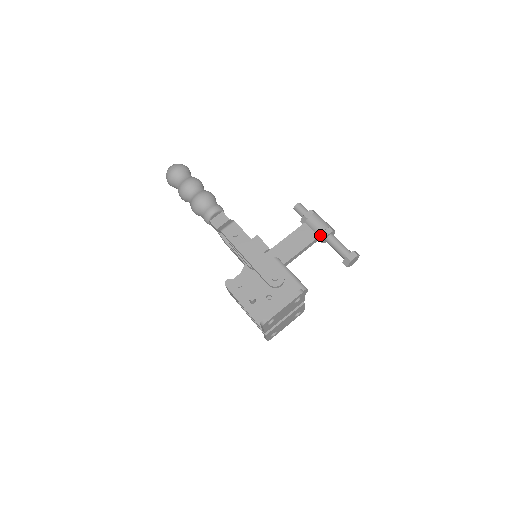
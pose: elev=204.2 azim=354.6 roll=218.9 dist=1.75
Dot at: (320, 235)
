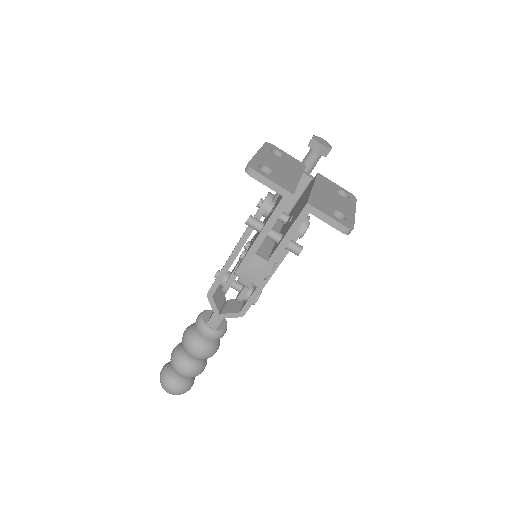
Dot at: occluded
